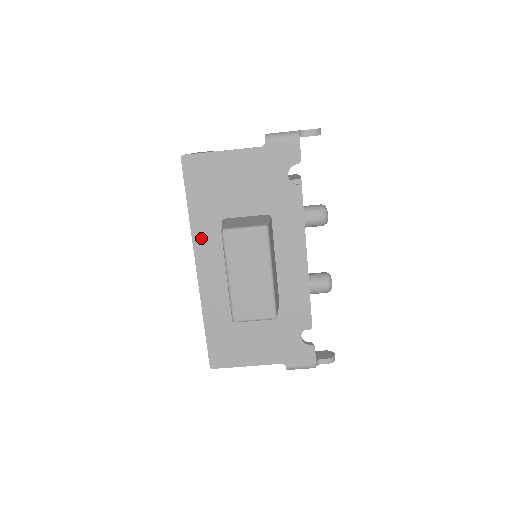
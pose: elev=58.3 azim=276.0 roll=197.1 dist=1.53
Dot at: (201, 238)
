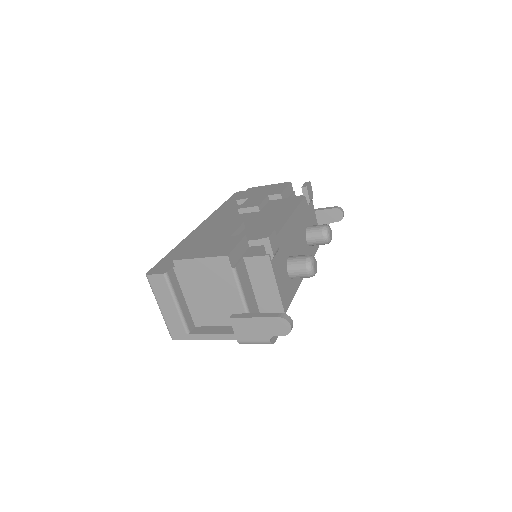
Dot at: occluded
